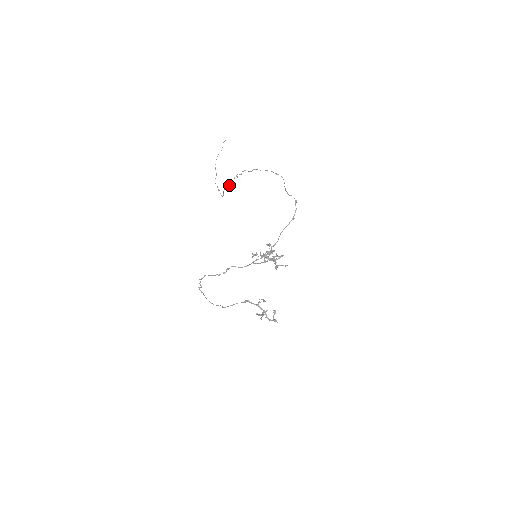
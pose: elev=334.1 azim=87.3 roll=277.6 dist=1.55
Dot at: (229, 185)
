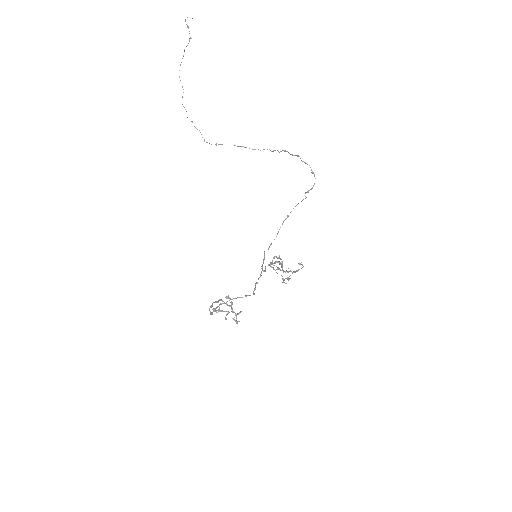
Dot at: (245, 147)
